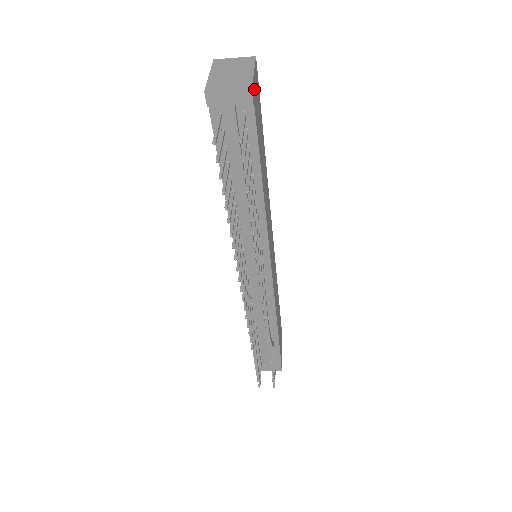
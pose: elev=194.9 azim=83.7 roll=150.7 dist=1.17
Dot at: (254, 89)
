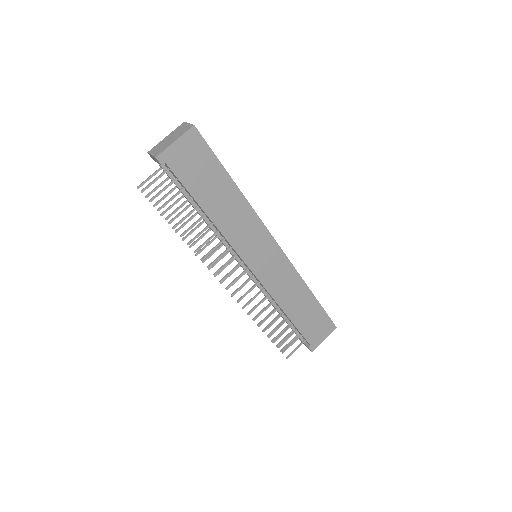
Dot at: (173, 154)
